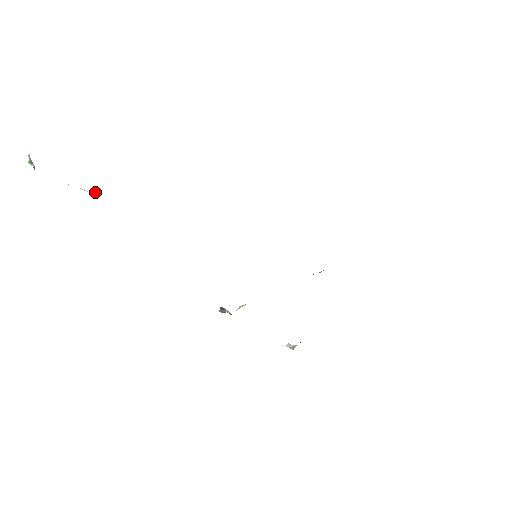
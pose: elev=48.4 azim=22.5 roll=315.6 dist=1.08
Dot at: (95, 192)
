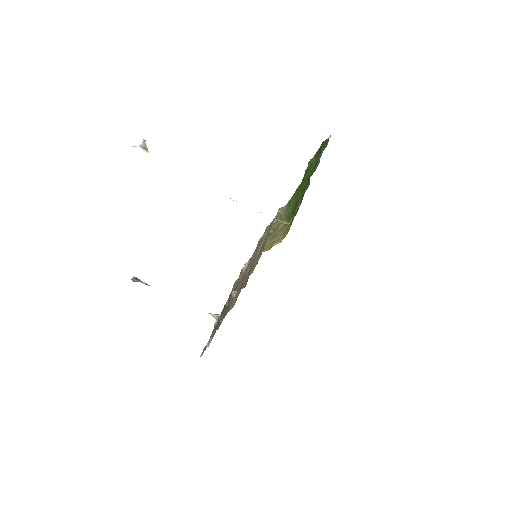
Dot at: (287, 223)
